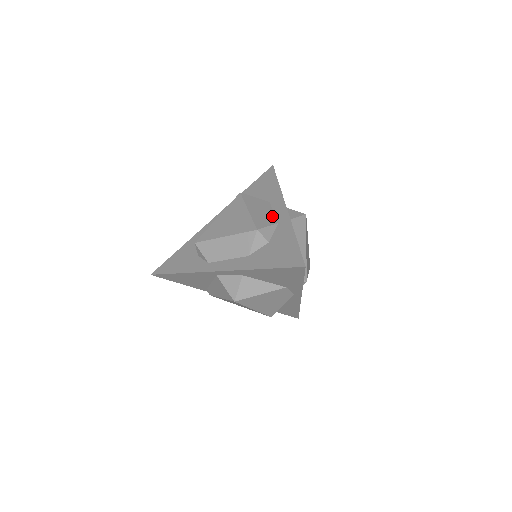
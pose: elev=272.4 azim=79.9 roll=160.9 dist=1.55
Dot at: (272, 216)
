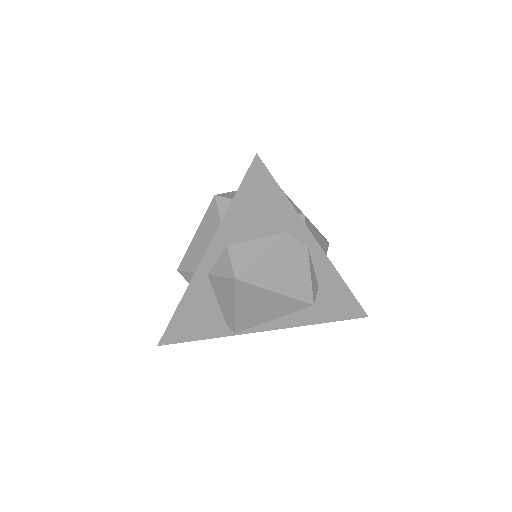
Dot at: occluded
